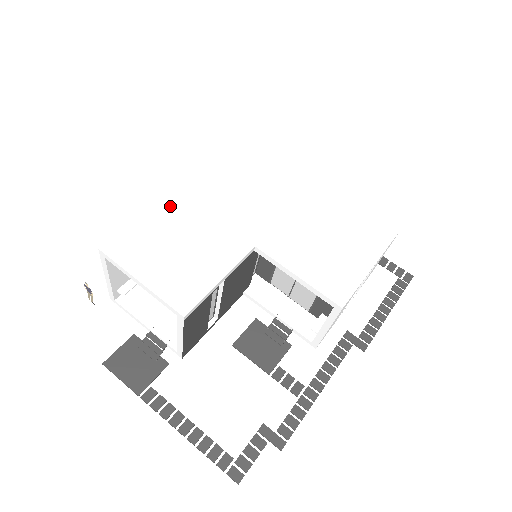
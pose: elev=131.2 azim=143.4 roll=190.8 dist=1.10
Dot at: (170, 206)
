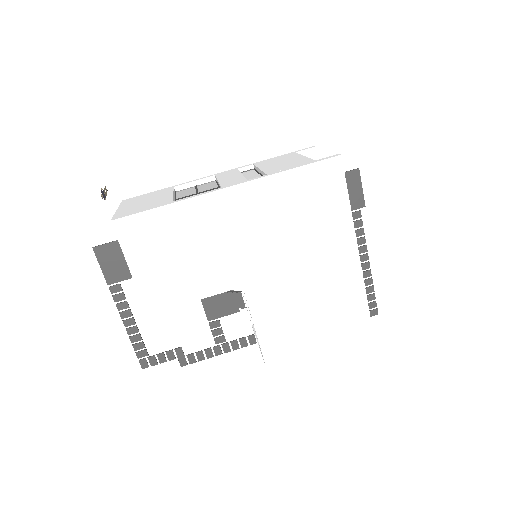
Dot at: (198, 207)
